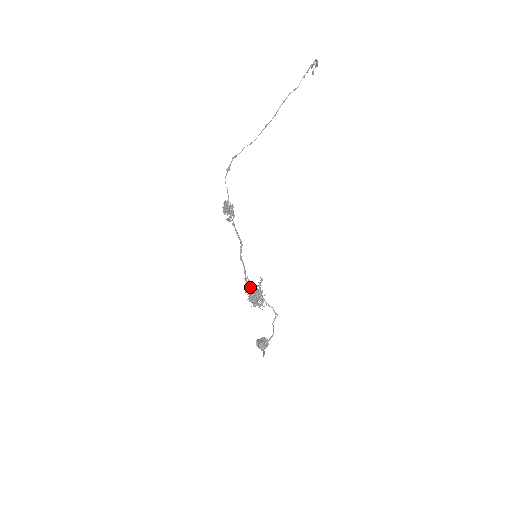
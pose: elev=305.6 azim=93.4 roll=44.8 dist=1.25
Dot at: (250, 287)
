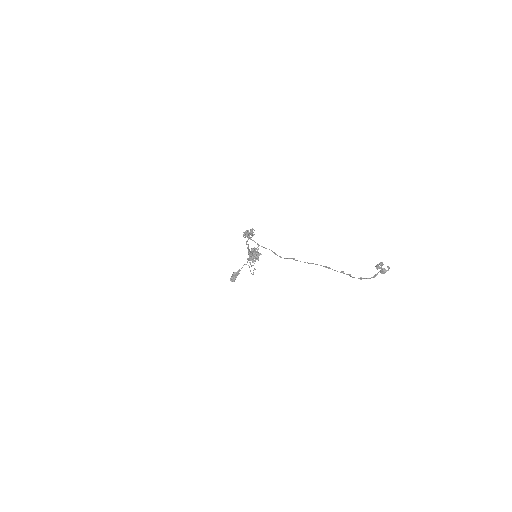
Dot at: (249, 255)
